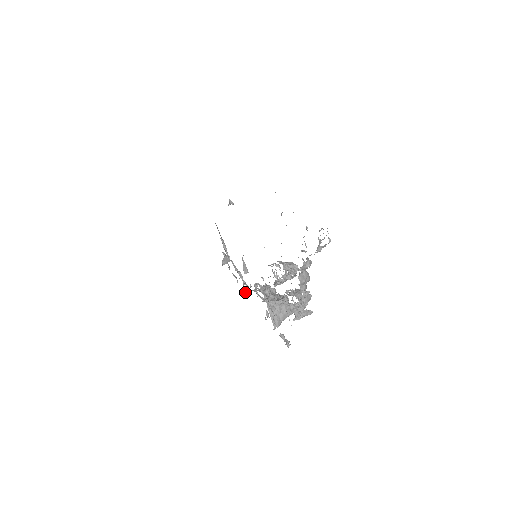
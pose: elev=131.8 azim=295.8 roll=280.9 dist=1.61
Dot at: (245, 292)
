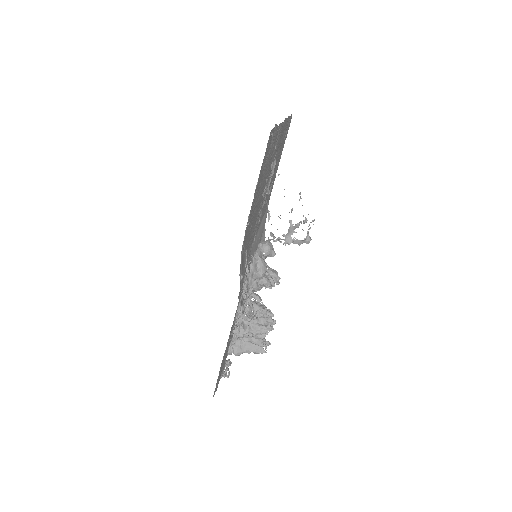
Dot at: occluded
